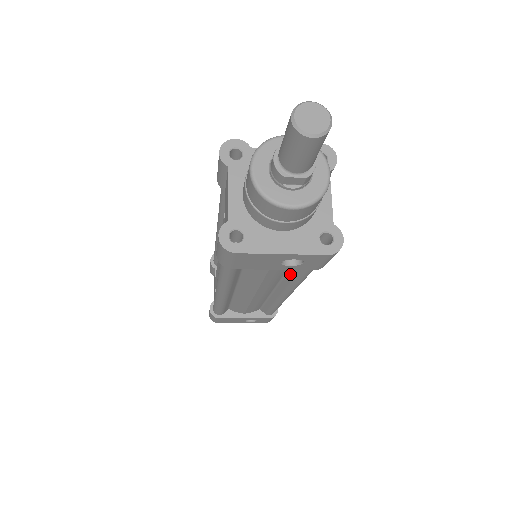
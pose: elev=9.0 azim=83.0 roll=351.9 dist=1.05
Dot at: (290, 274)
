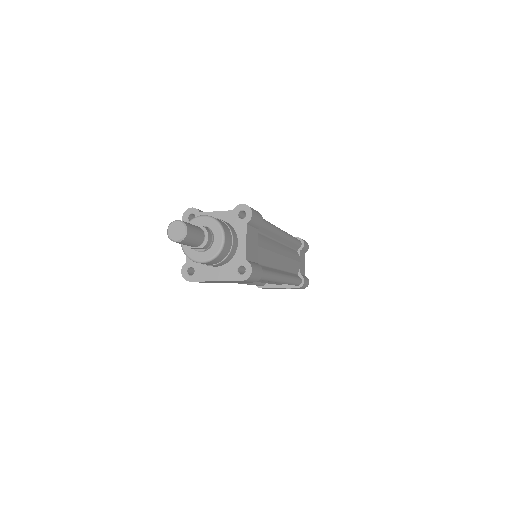
Dot at: occluded
